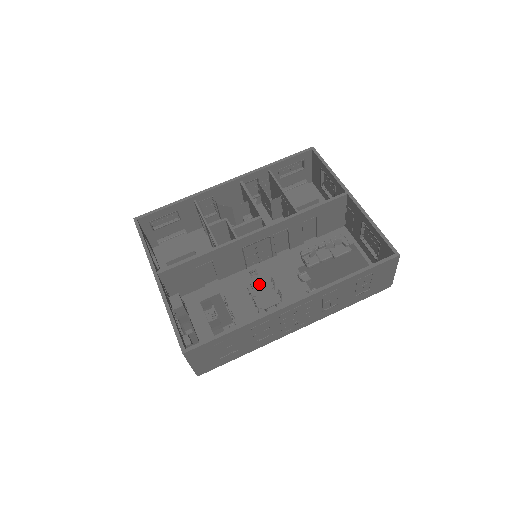
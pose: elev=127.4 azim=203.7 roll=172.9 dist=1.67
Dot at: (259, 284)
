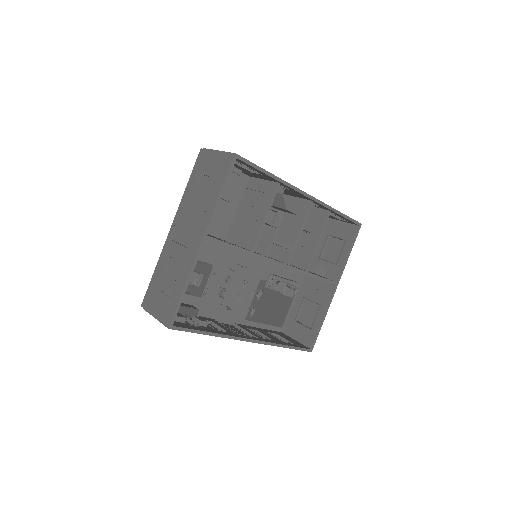
Dot at: (238, 280)
